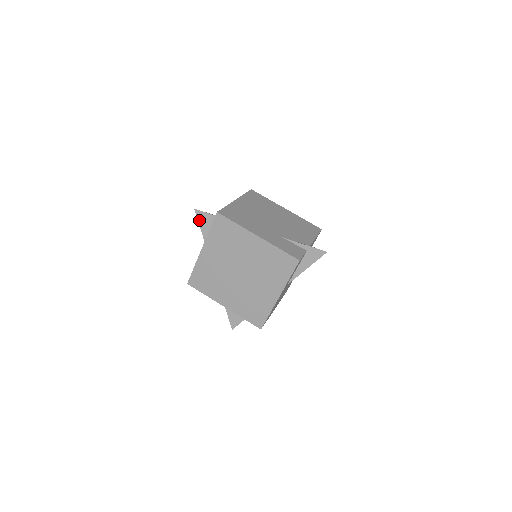
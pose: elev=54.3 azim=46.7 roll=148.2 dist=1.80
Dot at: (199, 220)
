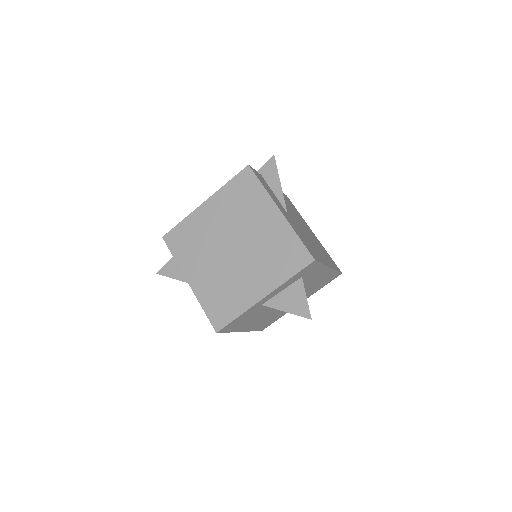
Dot at: (168, 276)
